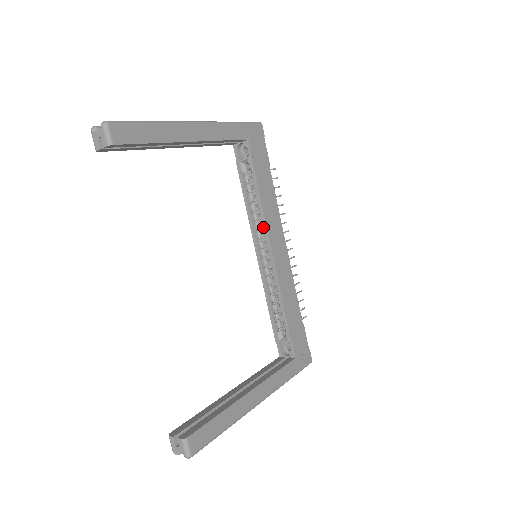
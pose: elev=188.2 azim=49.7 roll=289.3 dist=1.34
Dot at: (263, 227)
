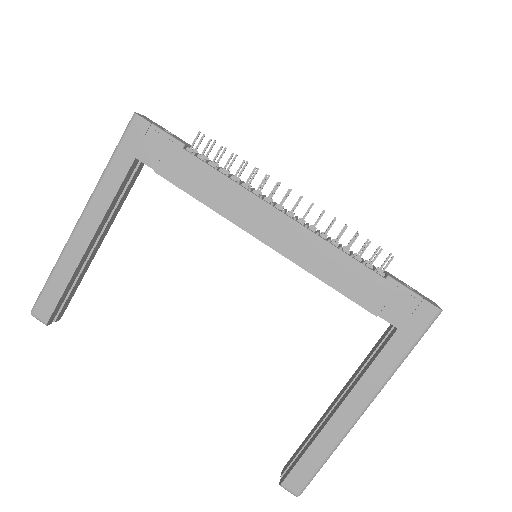
Dot at: occluded
